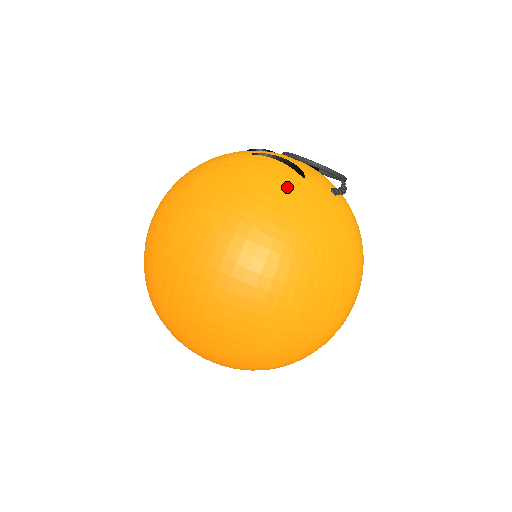
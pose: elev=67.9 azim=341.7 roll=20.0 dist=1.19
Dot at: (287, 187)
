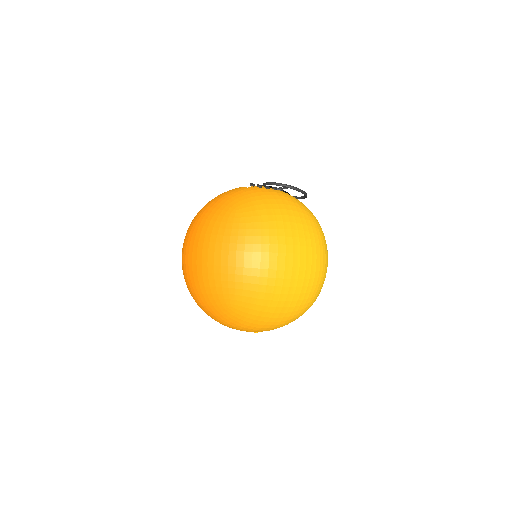
Dot at: (231, 192)
